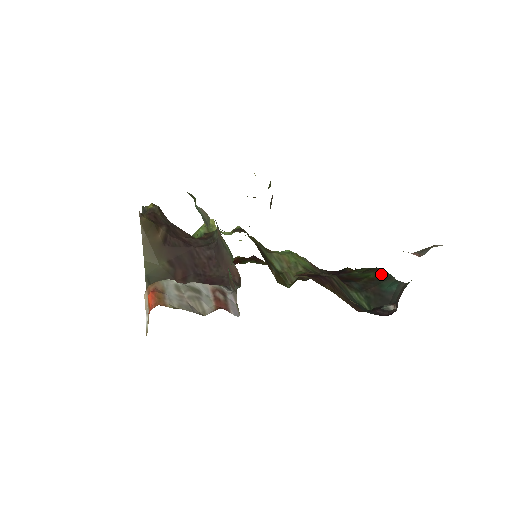
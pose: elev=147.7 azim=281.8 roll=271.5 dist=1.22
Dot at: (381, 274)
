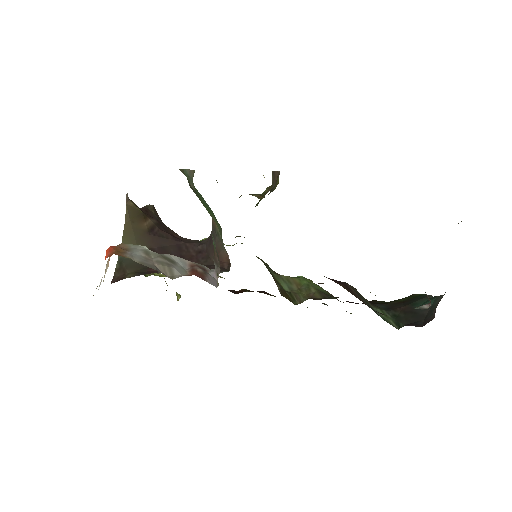
Dot at: (414, 296)
